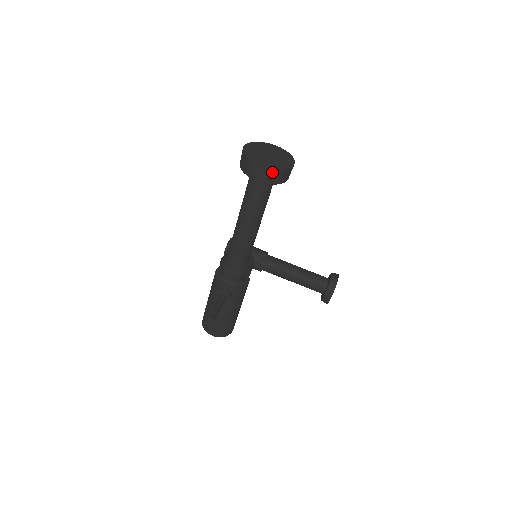
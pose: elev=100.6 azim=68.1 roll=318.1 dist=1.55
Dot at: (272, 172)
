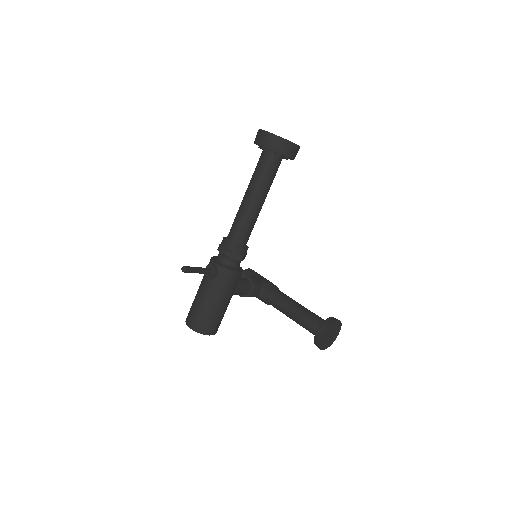
Dot at: (273, 137)
